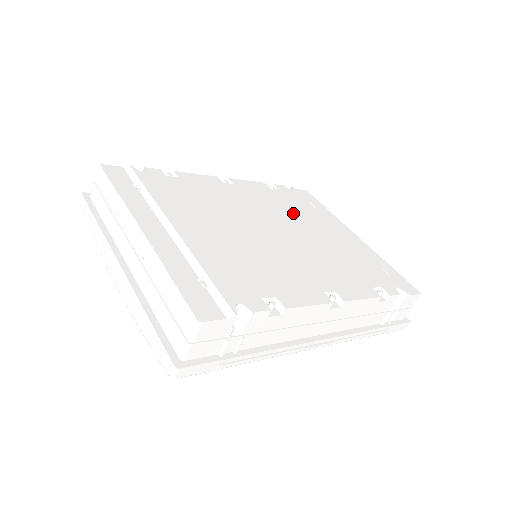
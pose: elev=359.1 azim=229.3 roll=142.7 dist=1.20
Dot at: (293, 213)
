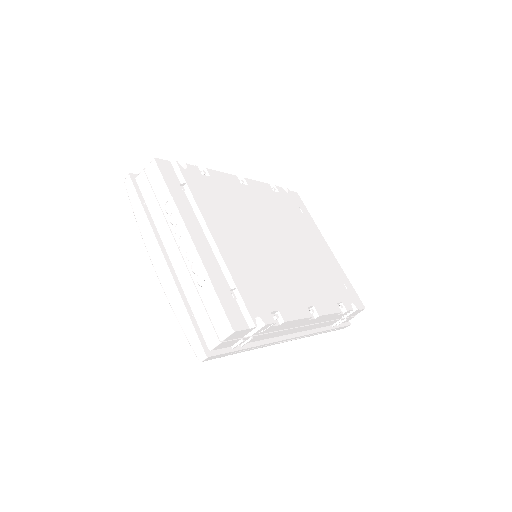
Dot at: (289, 221)
